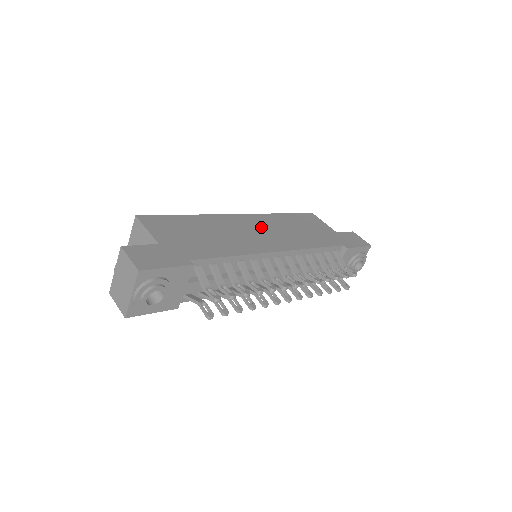
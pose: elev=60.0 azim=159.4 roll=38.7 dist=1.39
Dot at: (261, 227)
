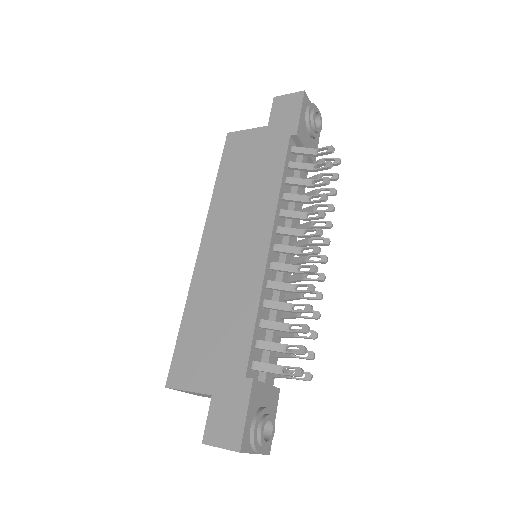
Dot at: (227, 235)
